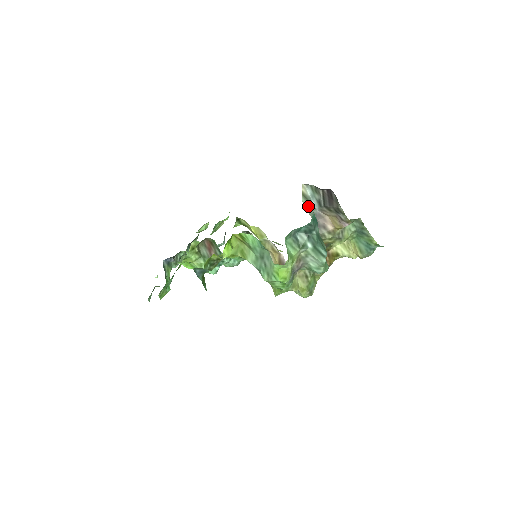
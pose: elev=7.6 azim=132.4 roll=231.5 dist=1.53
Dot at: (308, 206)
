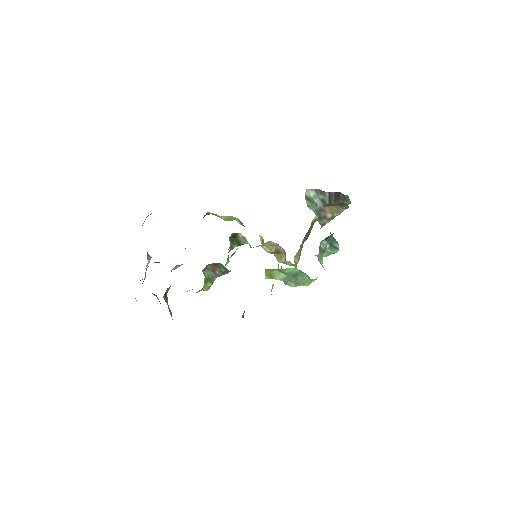
Dot at: (312, 206)
